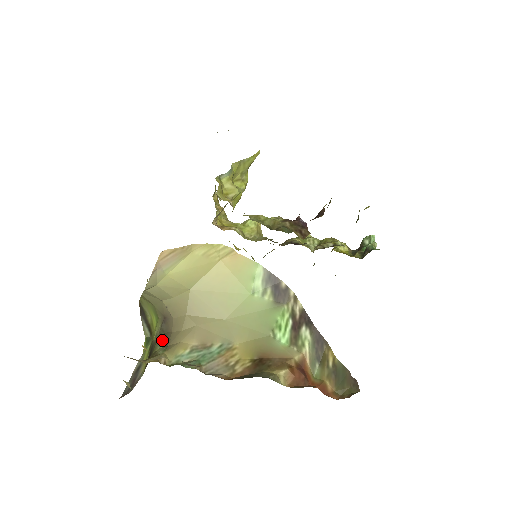
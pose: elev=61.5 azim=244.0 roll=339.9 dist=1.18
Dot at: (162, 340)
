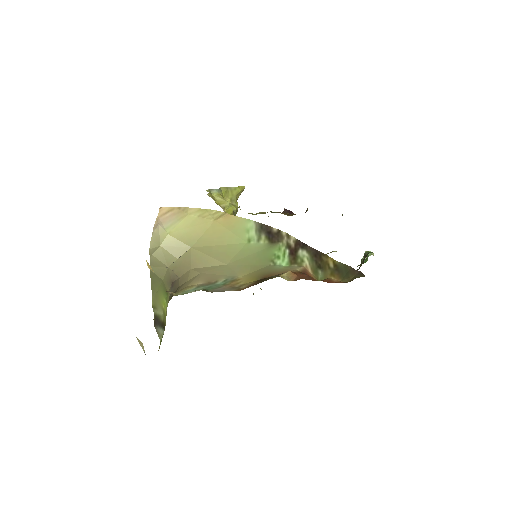
Dot at: (171, 297)
